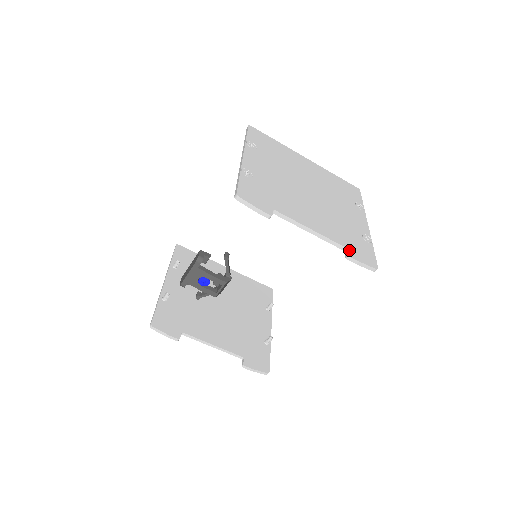
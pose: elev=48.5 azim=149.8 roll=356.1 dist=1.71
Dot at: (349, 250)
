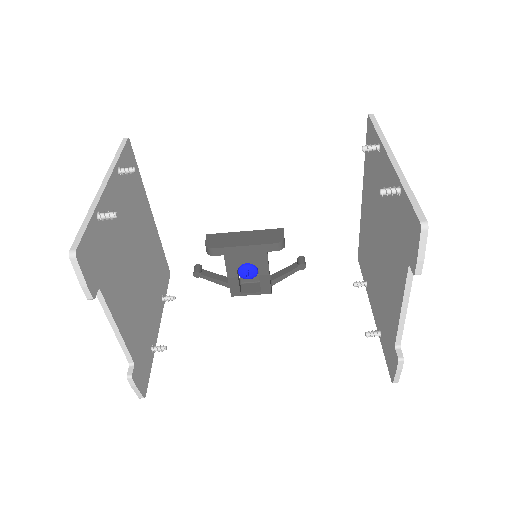
Dot at: (401, 350)
